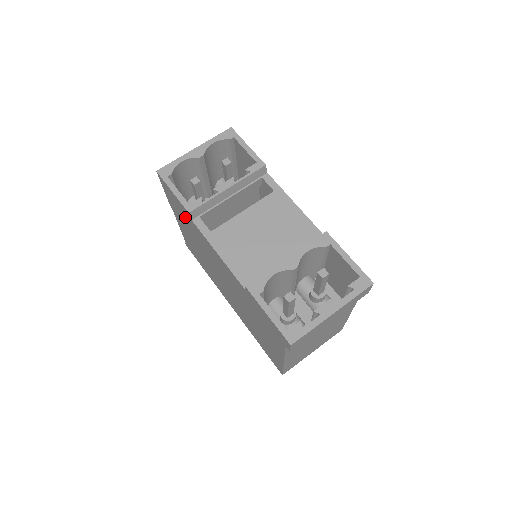
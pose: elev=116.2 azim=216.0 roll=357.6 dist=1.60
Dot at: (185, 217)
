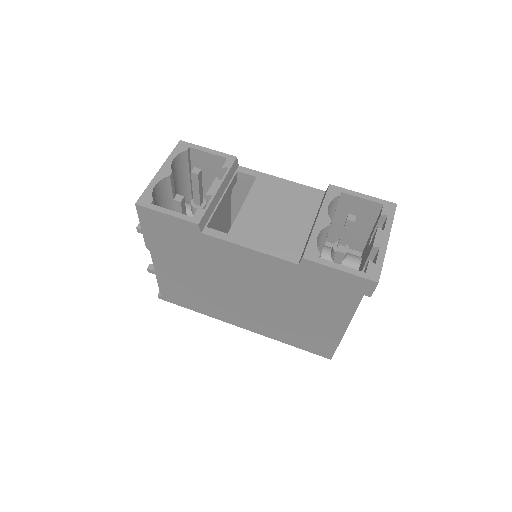
Dot at: (184, 240)
